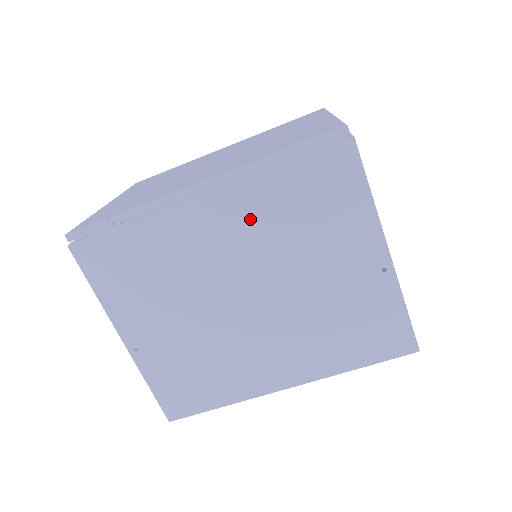
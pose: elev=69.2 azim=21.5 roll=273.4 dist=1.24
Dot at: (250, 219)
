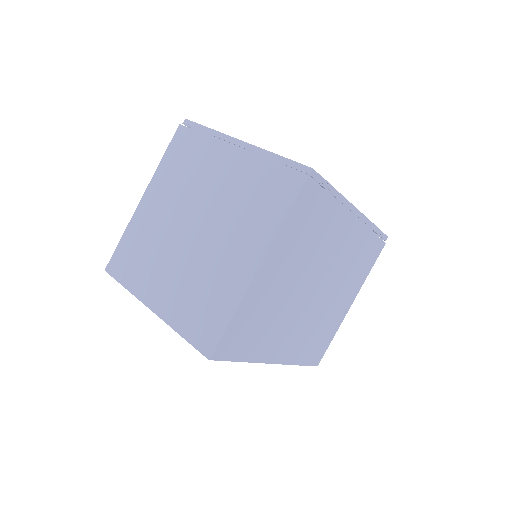
Dot at: (350, 247)
